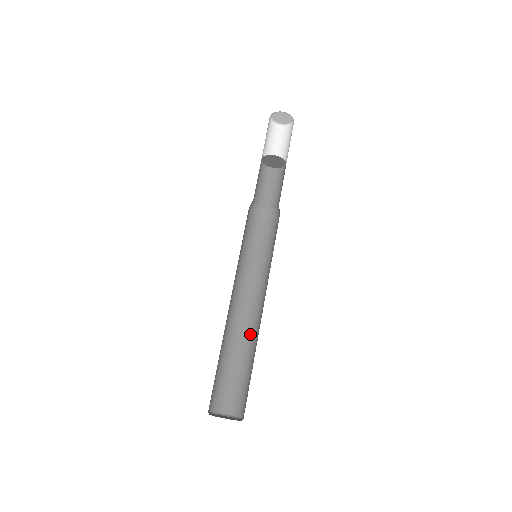
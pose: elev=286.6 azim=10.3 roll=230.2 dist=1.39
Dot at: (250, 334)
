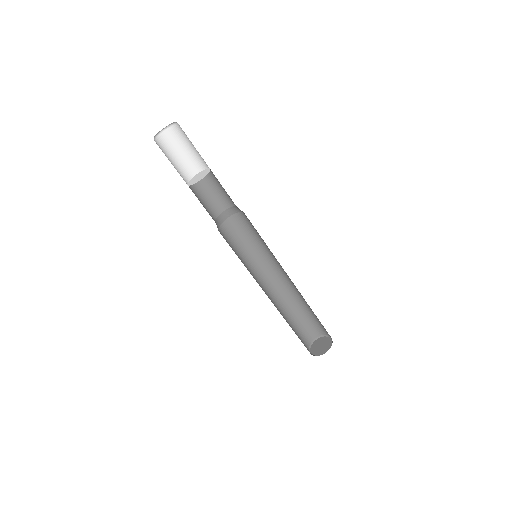
Dot at: (302, 296)
